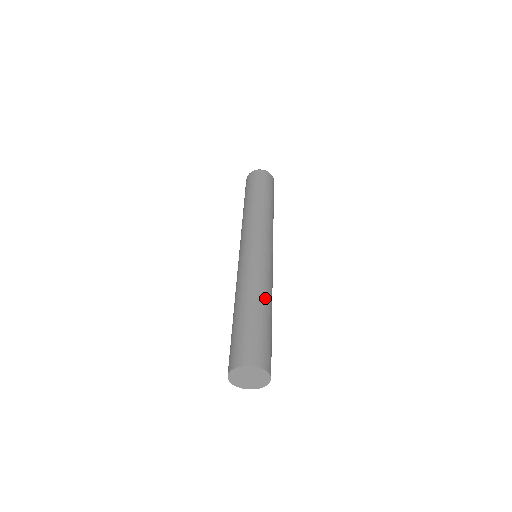
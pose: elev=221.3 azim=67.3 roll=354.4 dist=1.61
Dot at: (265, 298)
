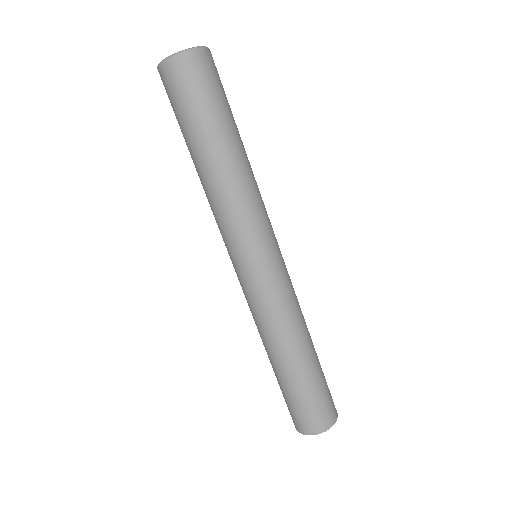
Dot at: (287, 352)
